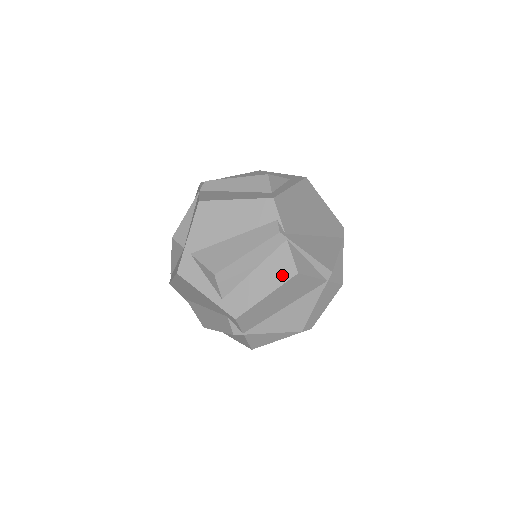
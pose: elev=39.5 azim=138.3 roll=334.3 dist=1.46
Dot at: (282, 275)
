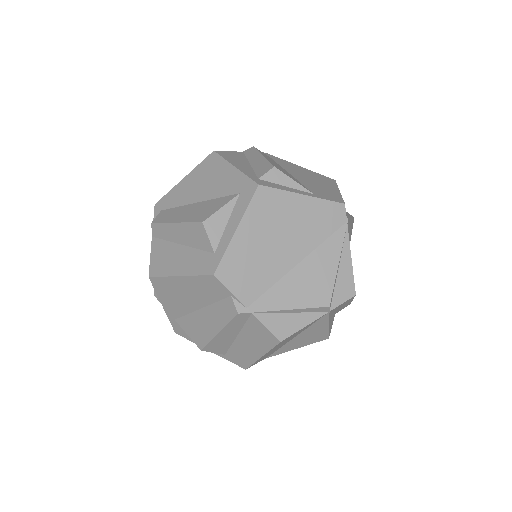
Dot at: (265, 342)
